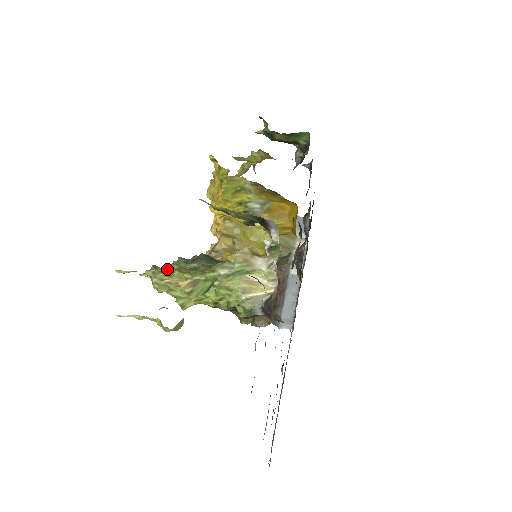
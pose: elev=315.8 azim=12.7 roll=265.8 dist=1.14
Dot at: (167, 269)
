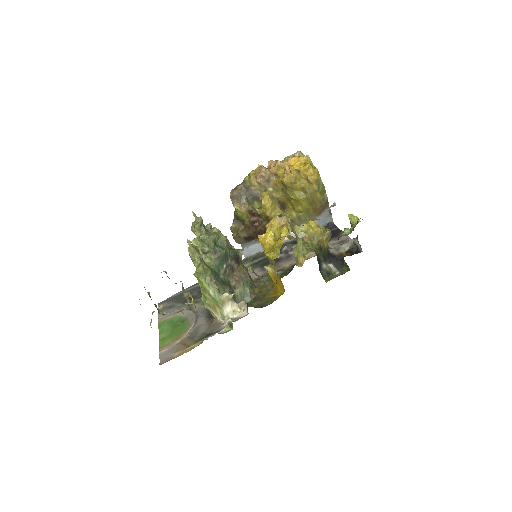
Dot at: (197, 253)
